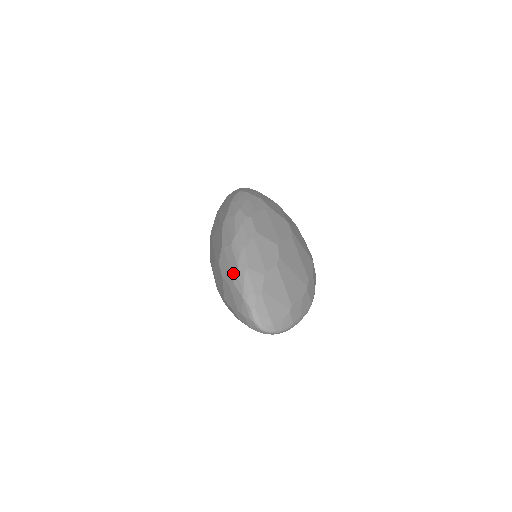
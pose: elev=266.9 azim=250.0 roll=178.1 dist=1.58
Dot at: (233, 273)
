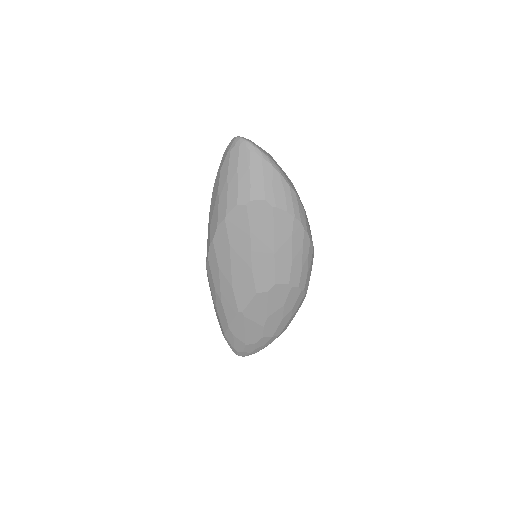
Dot at: occluded
